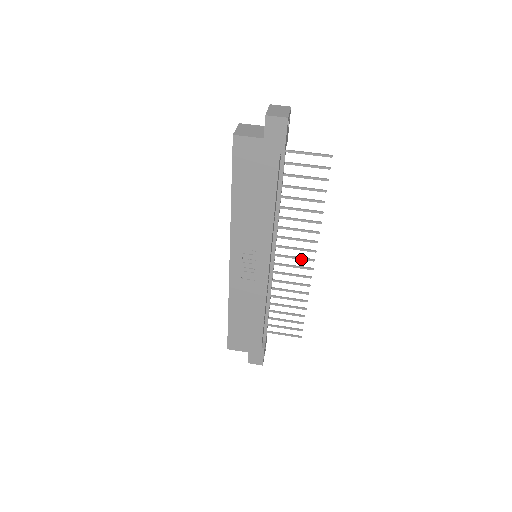
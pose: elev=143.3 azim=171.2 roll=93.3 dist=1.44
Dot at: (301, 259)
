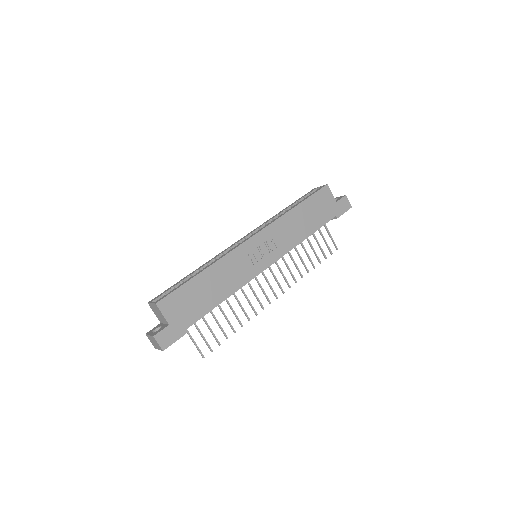
Dot at: (272, 289)
